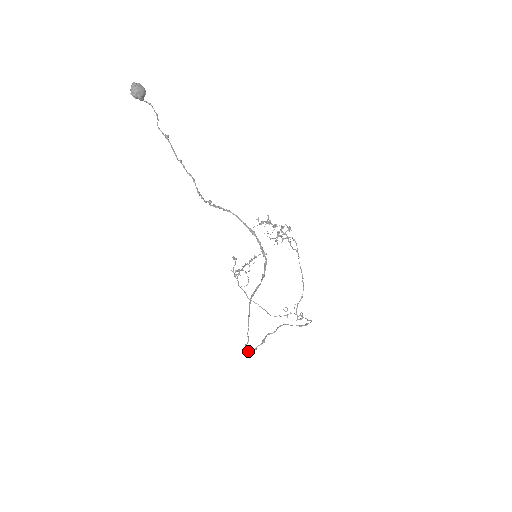
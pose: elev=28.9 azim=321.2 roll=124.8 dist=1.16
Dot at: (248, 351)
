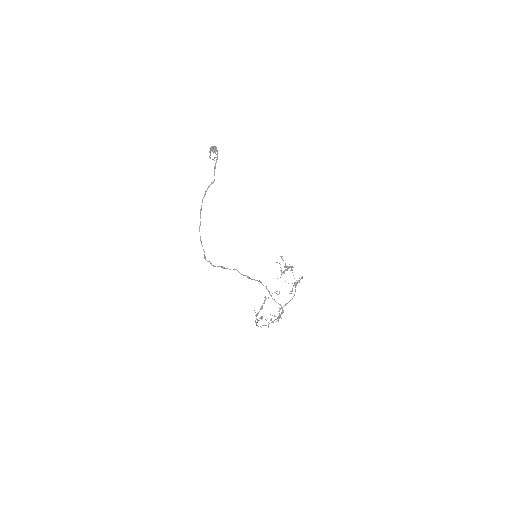
Dot at: occluded
